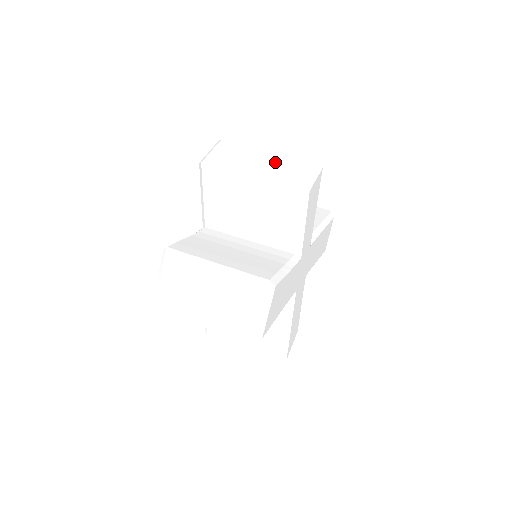
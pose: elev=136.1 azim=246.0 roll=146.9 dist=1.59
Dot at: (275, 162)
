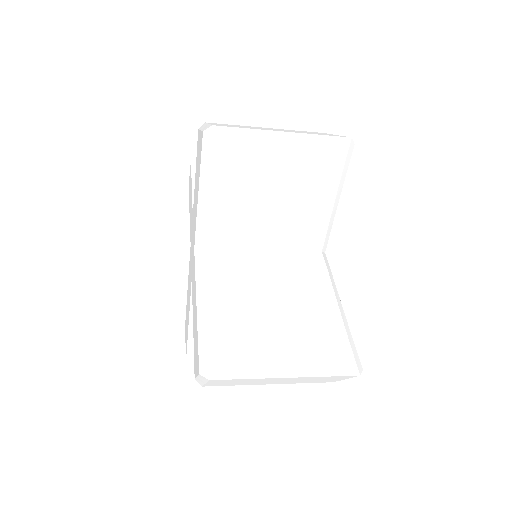
Dot at: occluded
